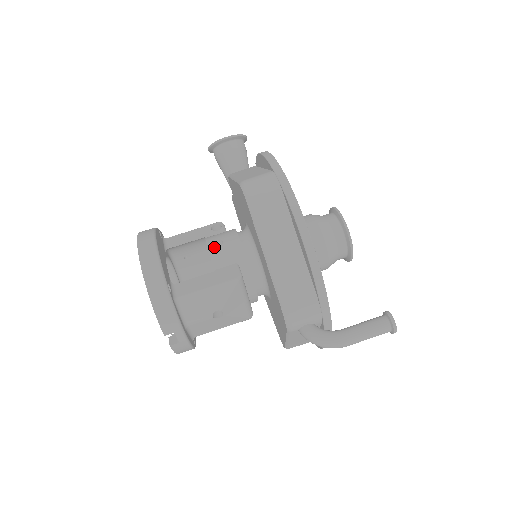
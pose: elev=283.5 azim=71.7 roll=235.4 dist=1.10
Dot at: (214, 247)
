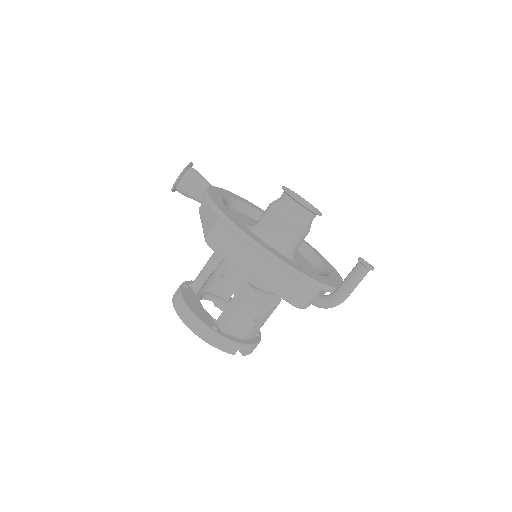
Dot at: (223, 278)
